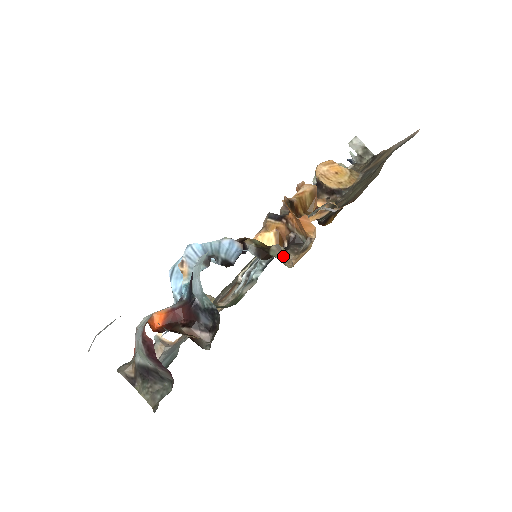
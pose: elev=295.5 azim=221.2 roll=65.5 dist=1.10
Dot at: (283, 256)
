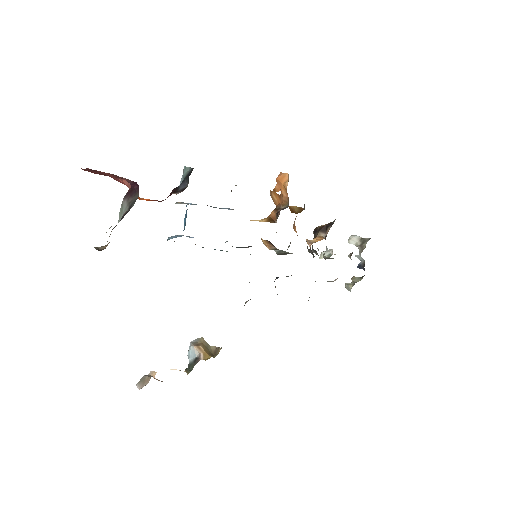
Dot at: occluded
